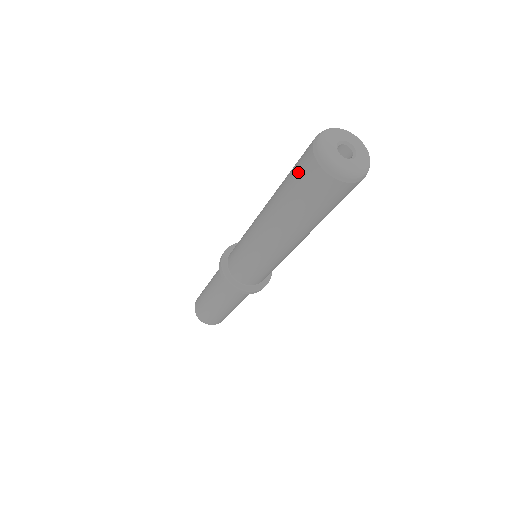
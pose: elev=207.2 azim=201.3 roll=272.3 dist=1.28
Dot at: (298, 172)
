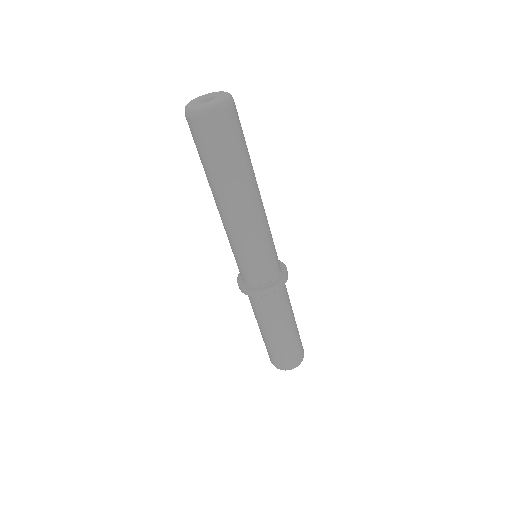
Dot at: (195, 142)
